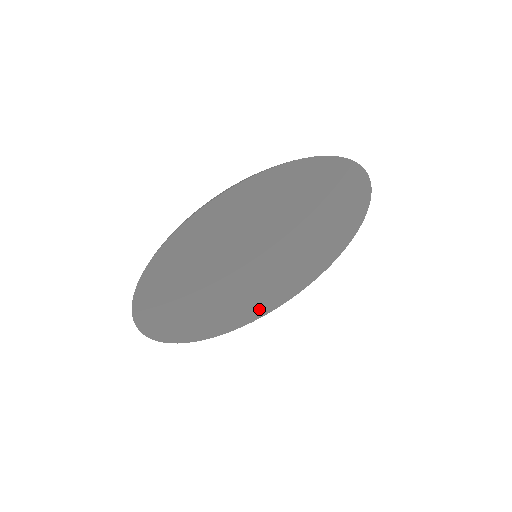
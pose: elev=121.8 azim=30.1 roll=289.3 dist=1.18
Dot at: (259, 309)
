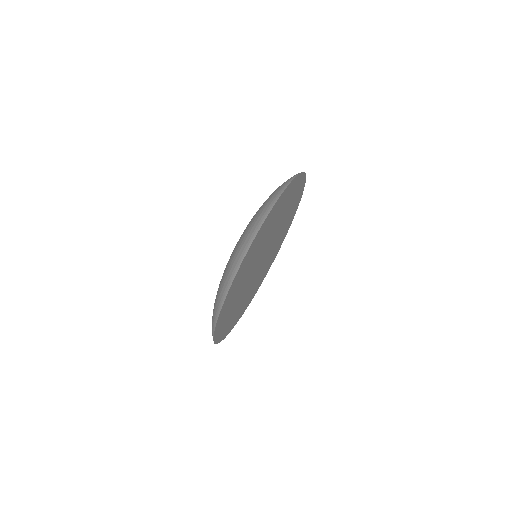
Dot at: (285, 231)
